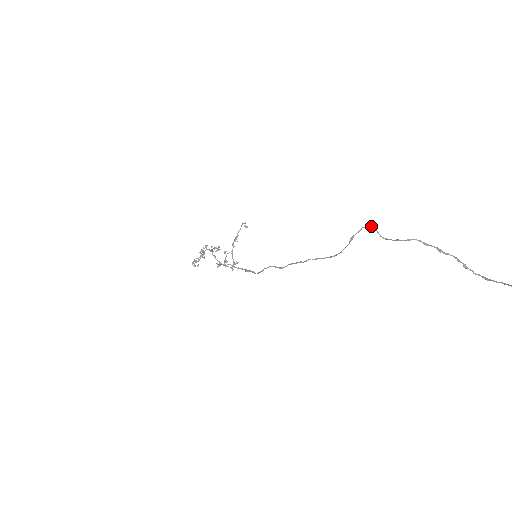
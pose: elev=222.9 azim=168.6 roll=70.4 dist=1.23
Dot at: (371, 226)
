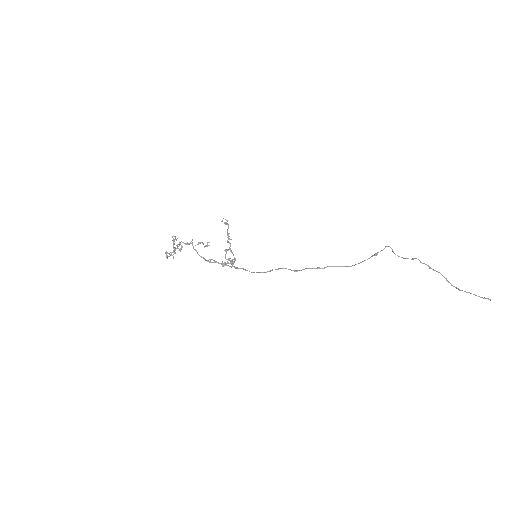
Dot at: (389, 246)
